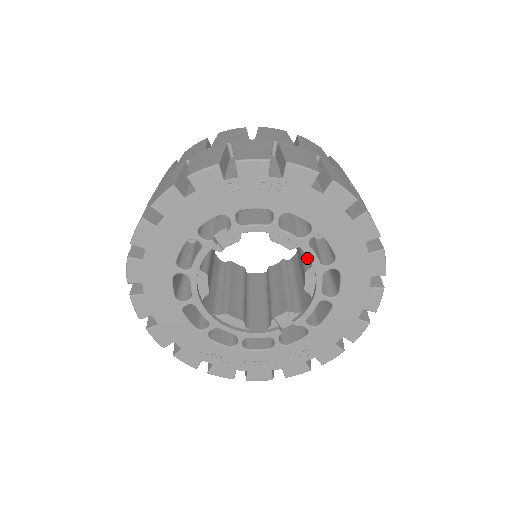
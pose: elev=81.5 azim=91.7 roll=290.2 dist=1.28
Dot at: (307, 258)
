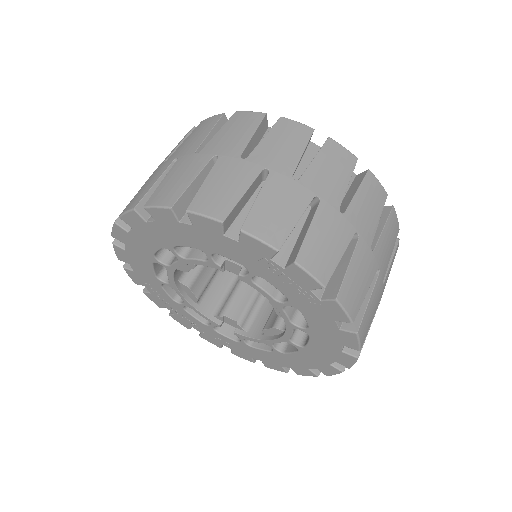
Dot at: occluded
